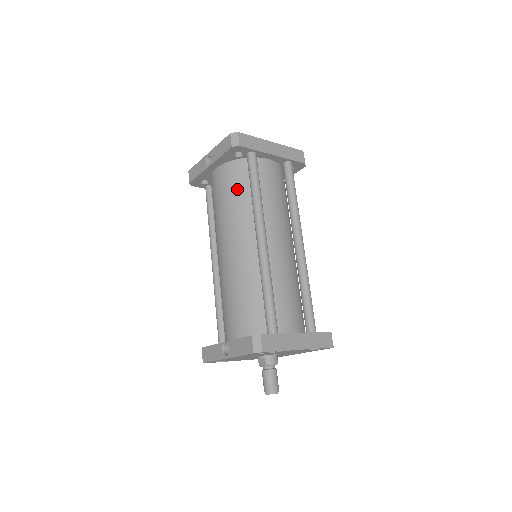
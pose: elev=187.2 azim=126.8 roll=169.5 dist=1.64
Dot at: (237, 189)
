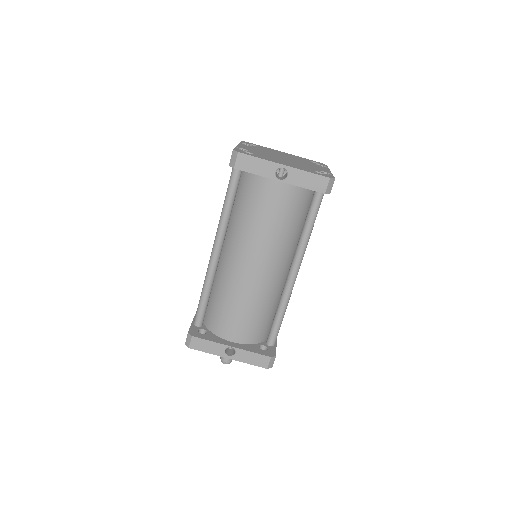
Dot at: (293, 217)
